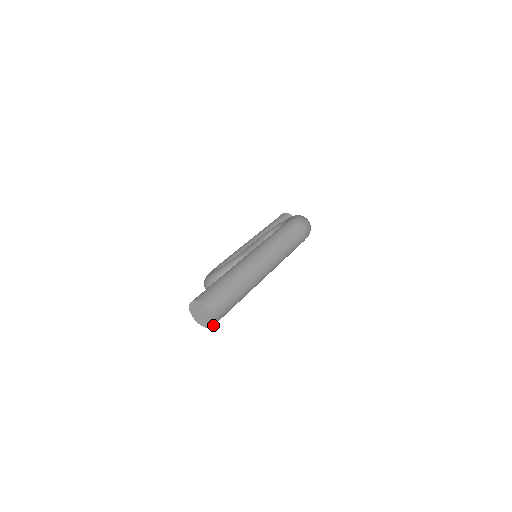
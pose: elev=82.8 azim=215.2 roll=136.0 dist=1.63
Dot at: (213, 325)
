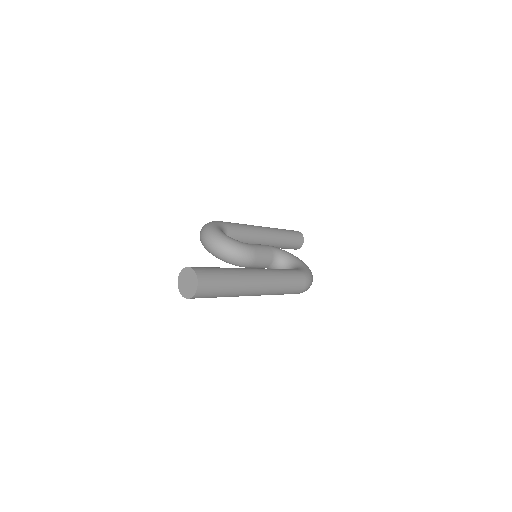
Dot at: (186, 298)
